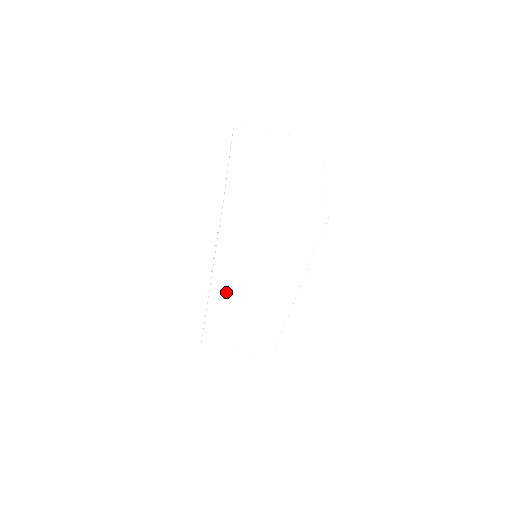
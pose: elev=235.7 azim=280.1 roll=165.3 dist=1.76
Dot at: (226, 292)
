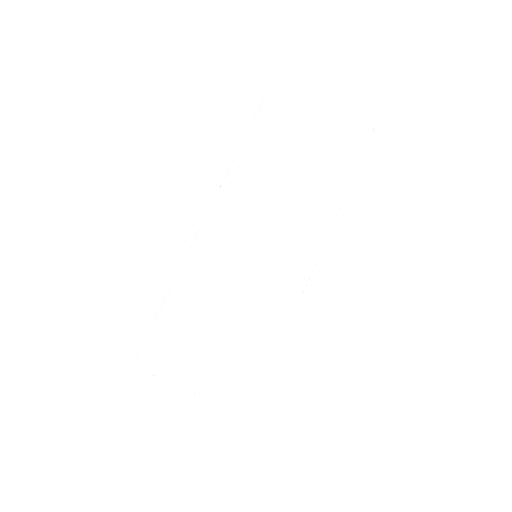
Dot at: (226, 226)
